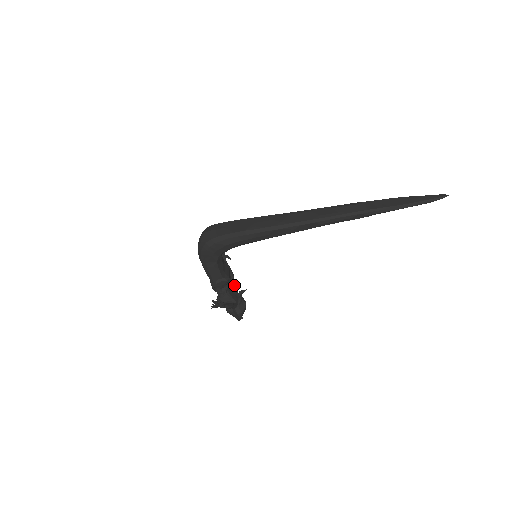
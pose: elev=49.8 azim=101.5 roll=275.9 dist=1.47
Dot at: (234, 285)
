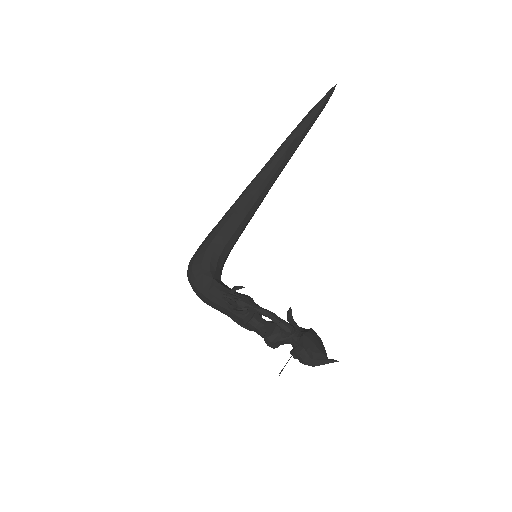
Dot at: occluded
